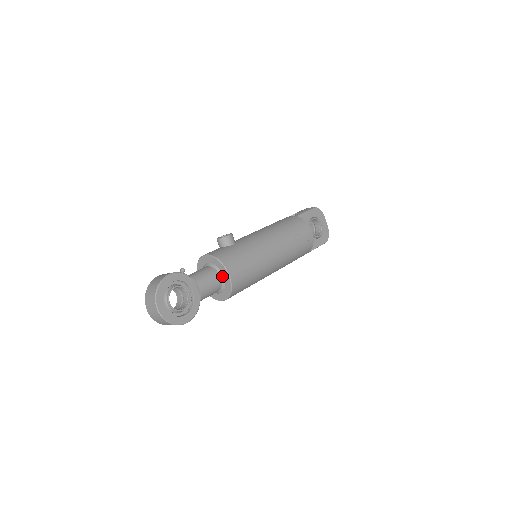
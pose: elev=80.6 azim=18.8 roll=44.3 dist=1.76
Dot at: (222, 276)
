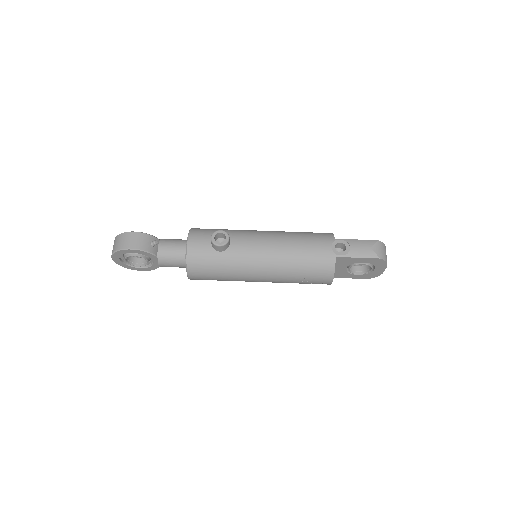
Dot at: occluded
